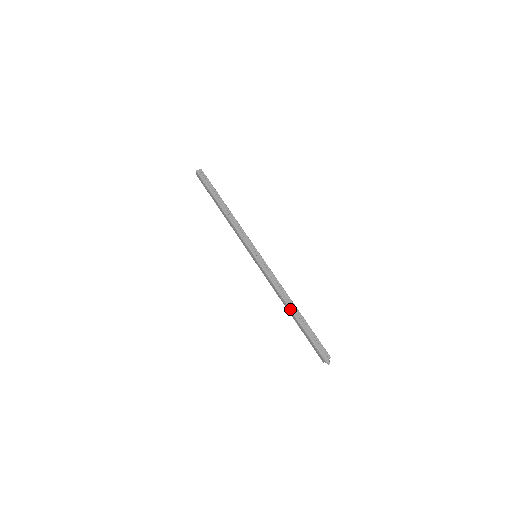
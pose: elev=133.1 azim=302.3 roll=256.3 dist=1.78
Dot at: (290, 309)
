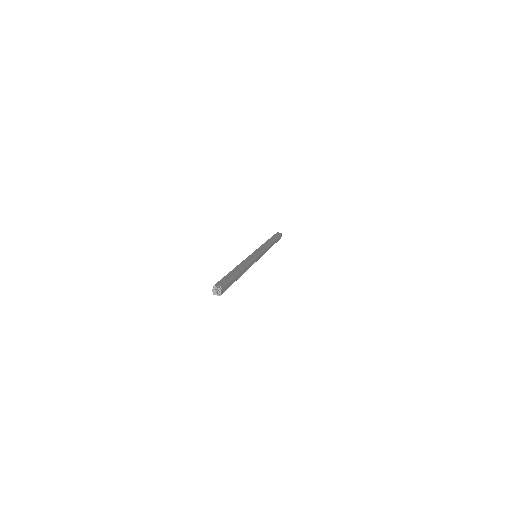
Dot at: (235, 268)
